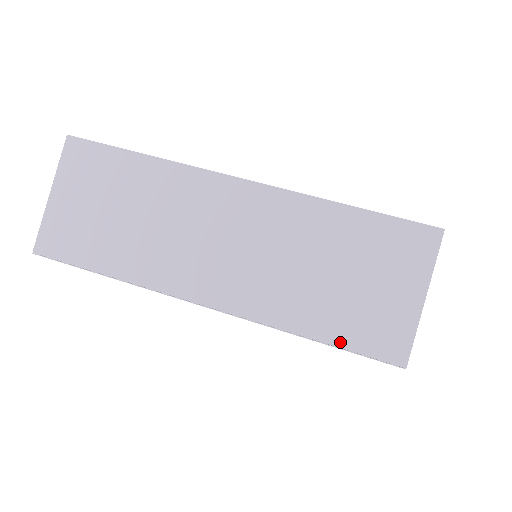
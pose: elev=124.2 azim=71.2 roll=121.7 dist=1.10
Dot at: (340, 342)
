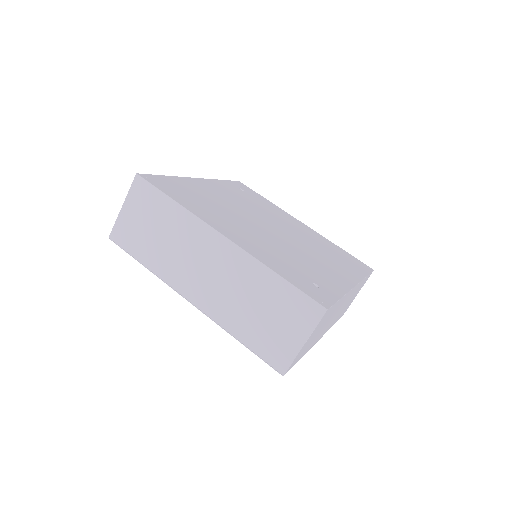
Dot at: (254, 349)
